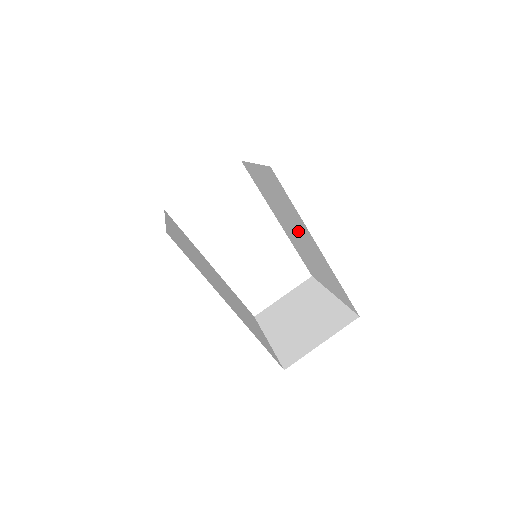
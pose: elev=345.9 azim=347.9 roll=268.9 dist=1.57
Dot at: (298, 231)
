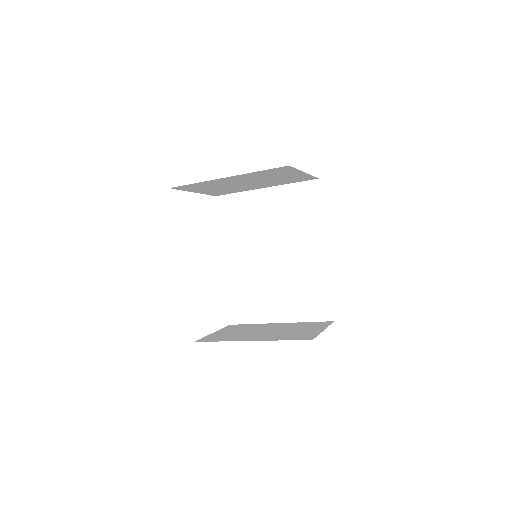
Dot at: (286, 249)
